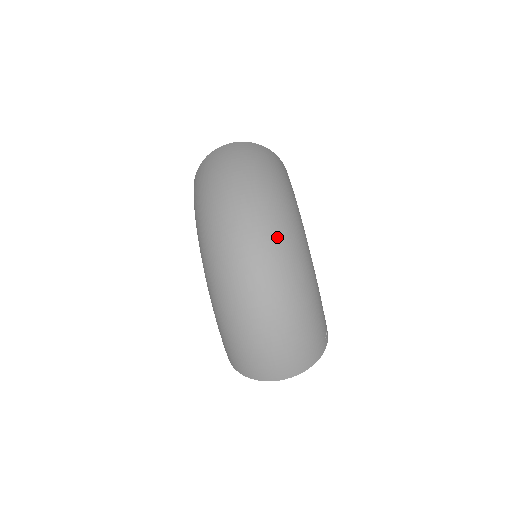
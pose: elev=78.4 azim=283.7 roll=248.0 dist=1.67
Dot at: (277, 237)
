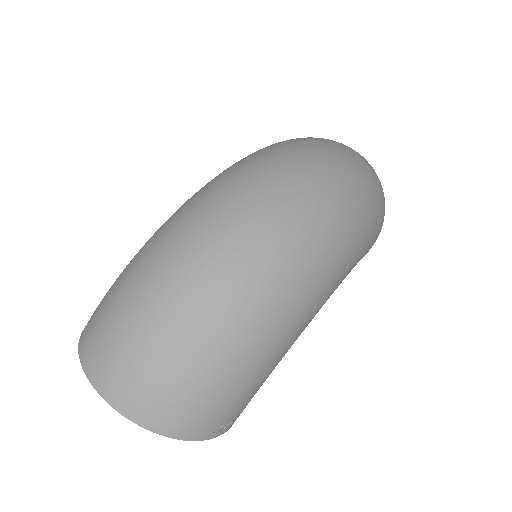
Dot at: (307, 232)
